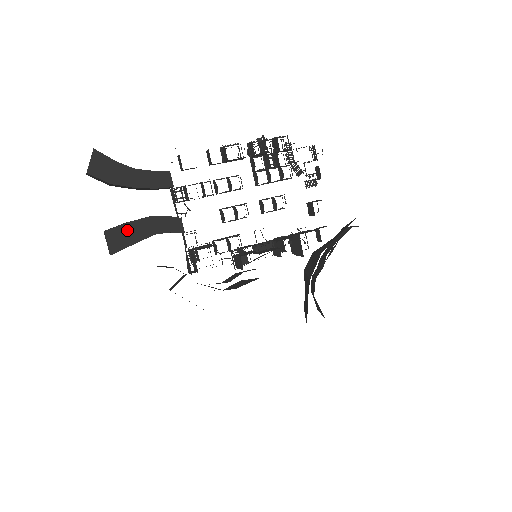
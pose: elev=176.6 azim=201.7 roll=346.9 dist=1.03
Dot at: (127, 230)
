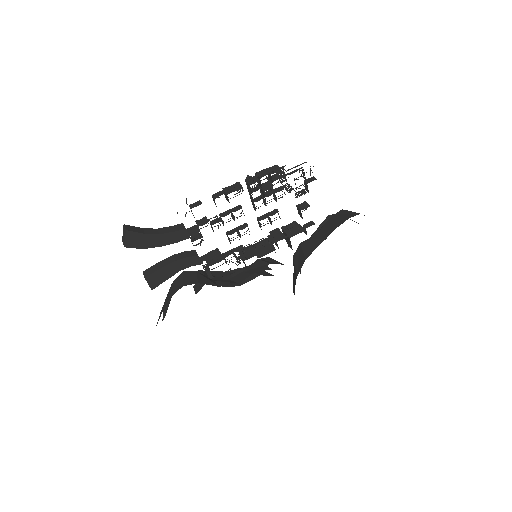
Dot at: (160, 273)
